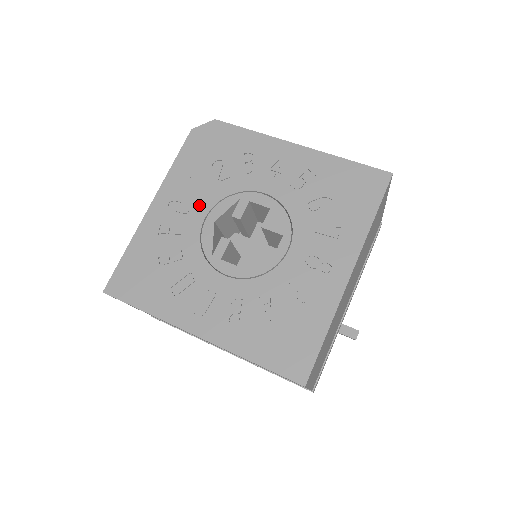
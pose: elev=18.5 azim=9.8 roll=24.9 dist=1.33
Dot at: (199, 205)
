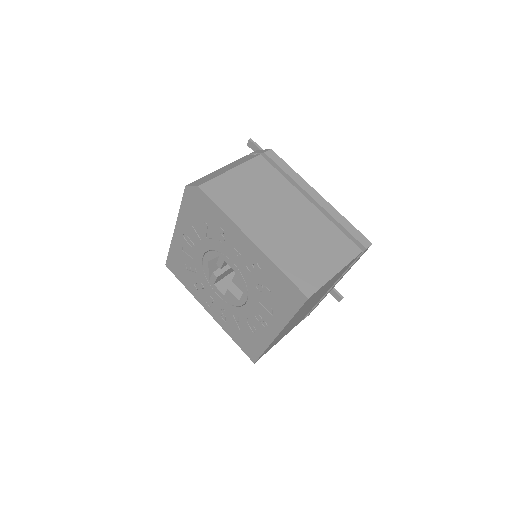
Dot at: (199, 246)
